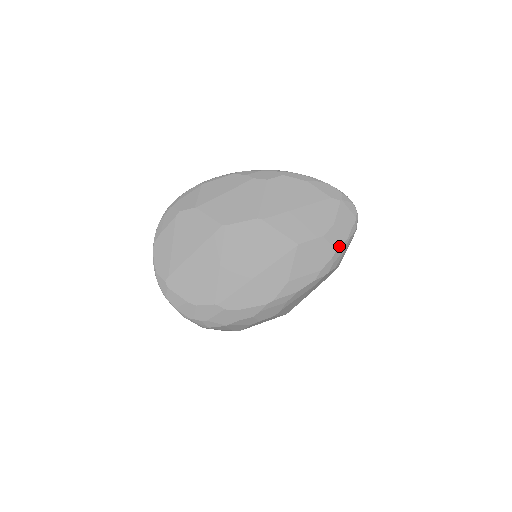
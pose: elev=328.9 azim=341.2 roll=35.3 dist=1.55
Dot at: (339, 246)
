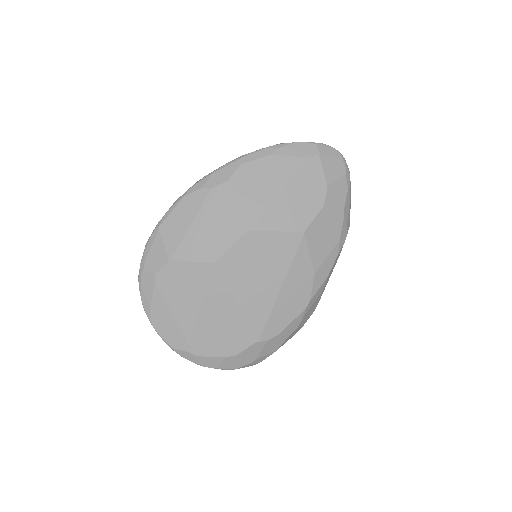
Dot at: (344, 204)
